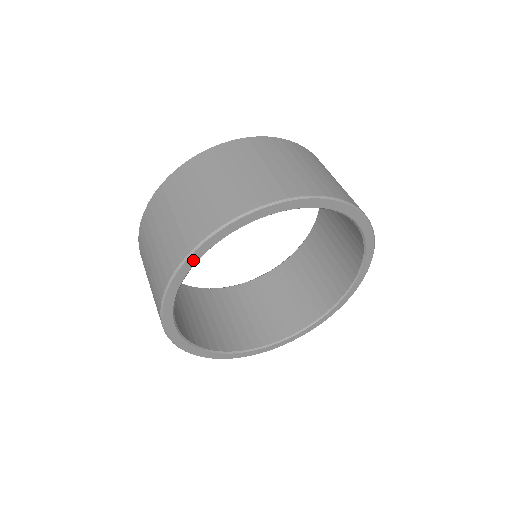
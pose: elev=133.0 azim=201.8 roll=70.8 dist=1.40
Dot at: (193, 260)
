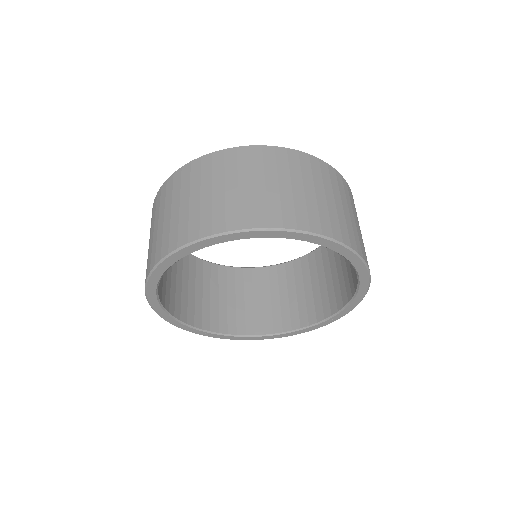
Dot at: (152, 294)
